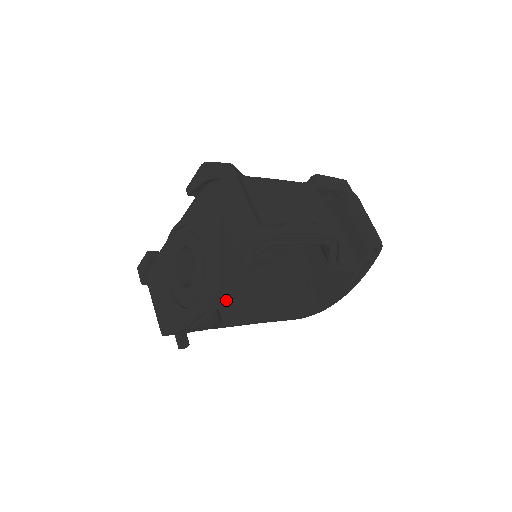
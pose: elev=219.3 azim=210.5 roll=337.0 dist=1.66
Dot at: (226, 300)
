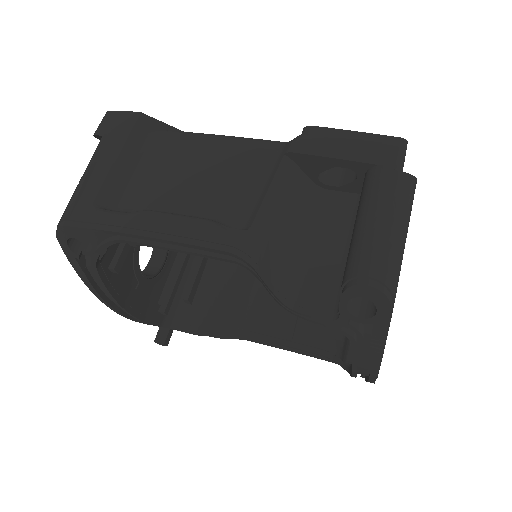
Dot at: (268, 308)
